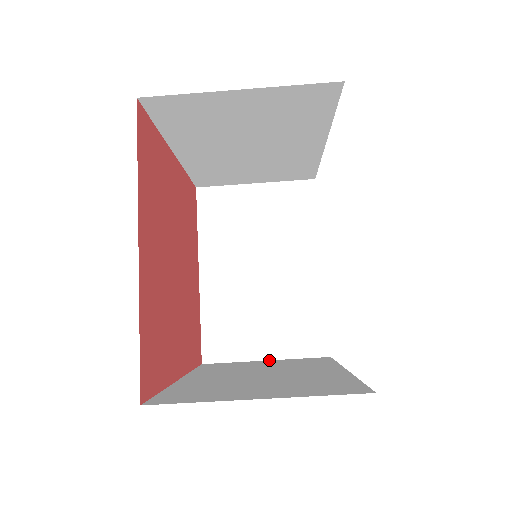
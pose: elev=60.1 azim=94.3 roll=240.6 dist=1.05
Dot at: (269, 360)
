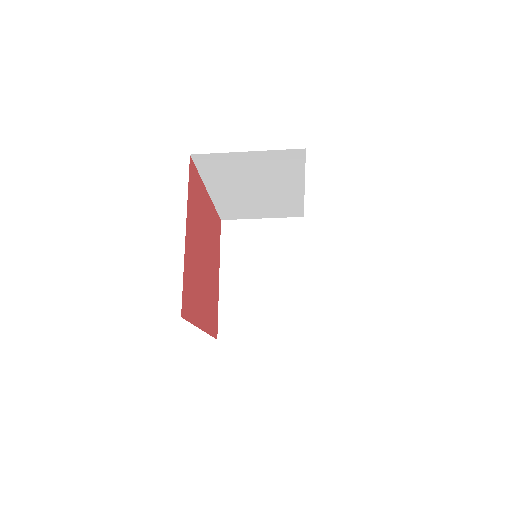
Dot at: occluded
